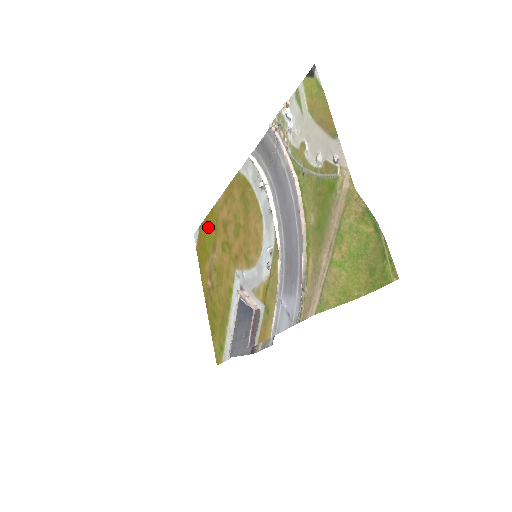
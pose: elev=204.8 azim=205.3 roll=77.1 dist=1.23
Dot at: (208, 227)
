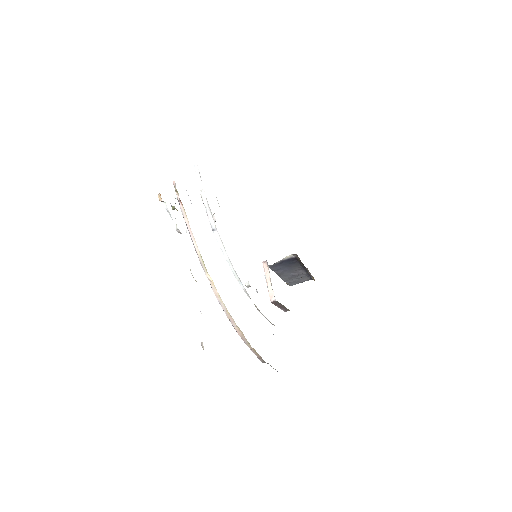
Dot at: occluded
